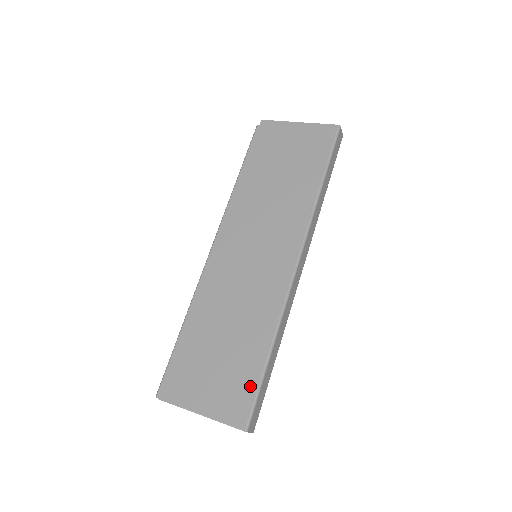
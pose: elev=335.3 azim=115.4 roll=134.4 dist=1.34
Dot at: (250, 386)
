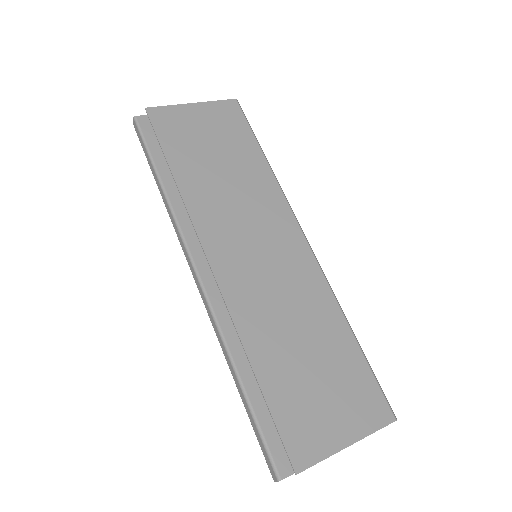
Dot at: (366, 377)
